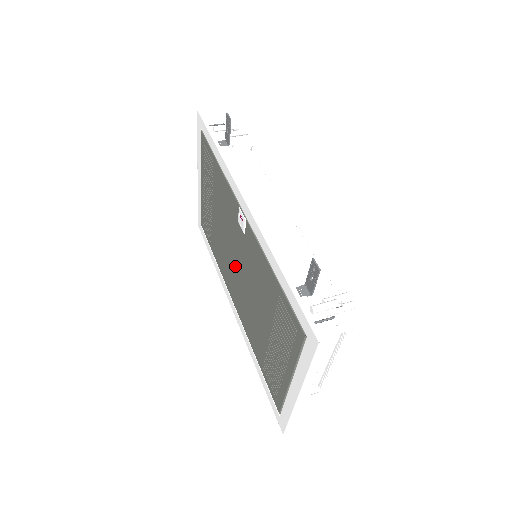
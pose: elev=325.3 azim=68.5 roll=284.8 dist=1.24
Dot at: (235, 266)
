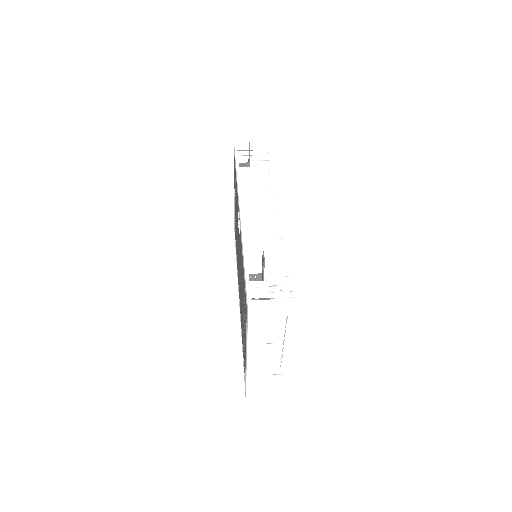
Dot at: occluded
